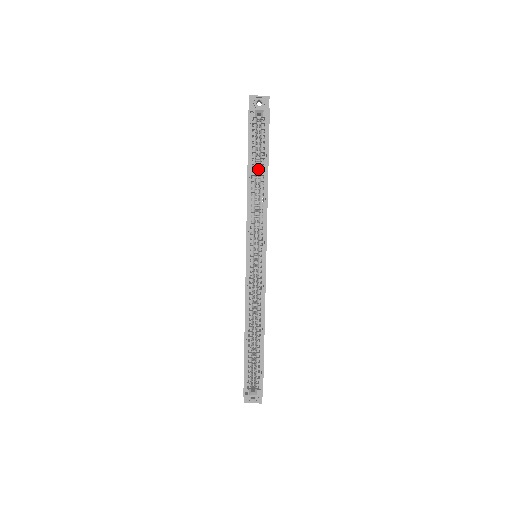
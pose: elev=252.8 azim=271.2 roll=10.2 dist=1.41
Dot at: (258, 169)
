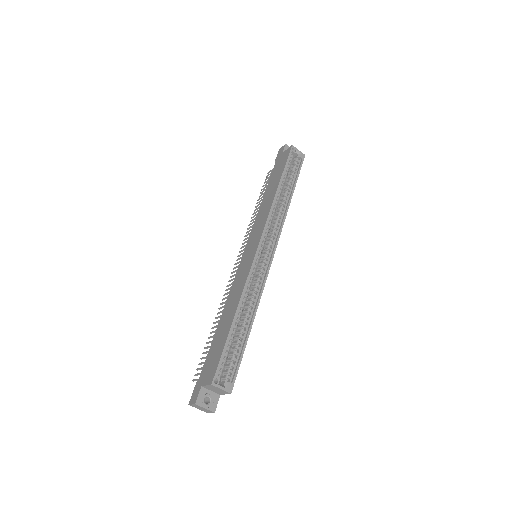
Dot at: occluded
